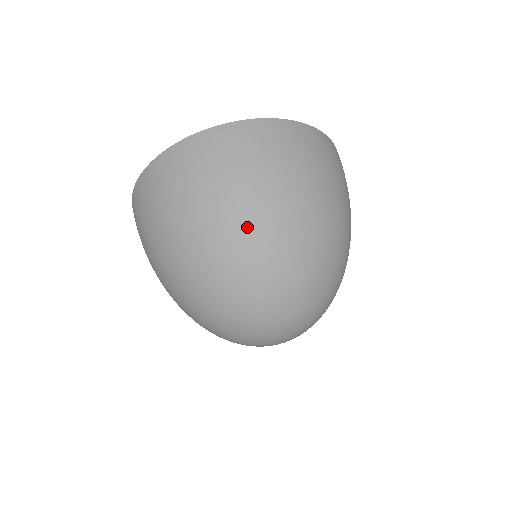
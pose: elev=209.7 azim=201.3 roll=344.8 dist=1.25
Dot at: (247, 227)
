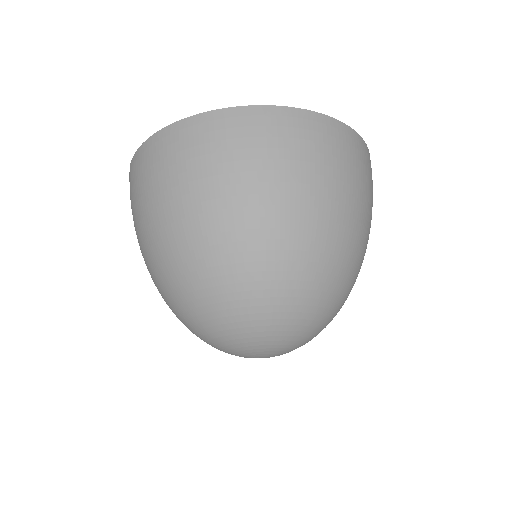
Dot at: (241, 234)
